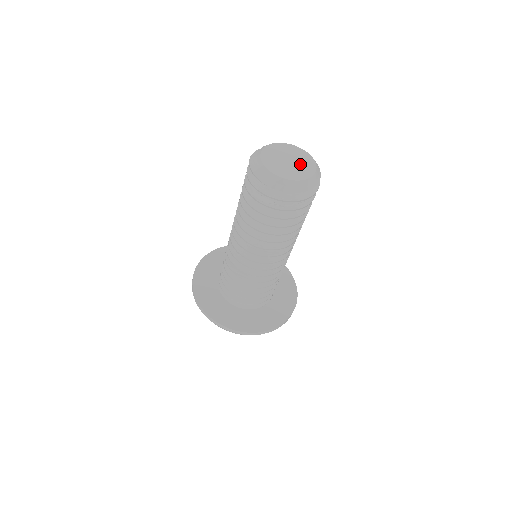
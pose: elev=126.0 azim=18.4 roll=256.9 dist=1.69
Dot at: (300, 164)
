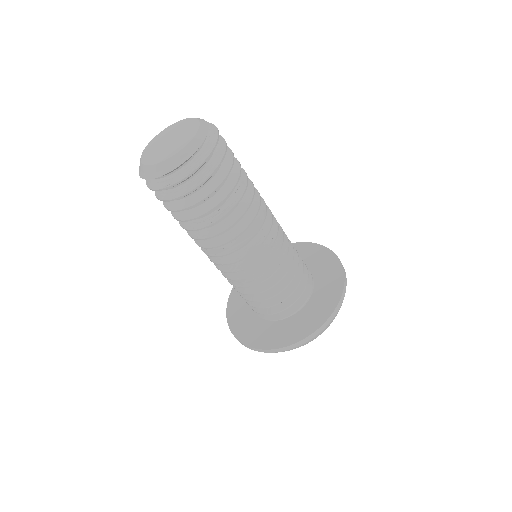
Dot at: (170, 147)
